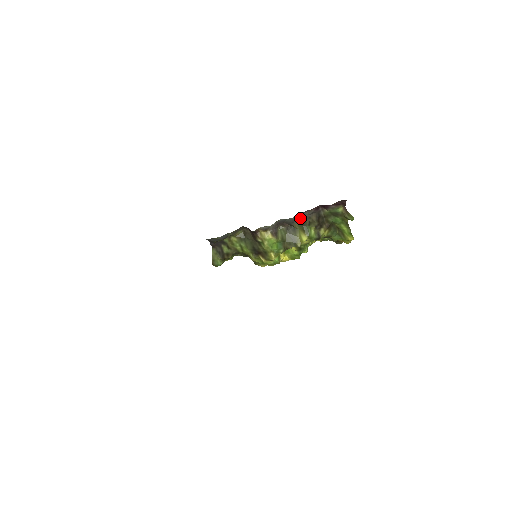
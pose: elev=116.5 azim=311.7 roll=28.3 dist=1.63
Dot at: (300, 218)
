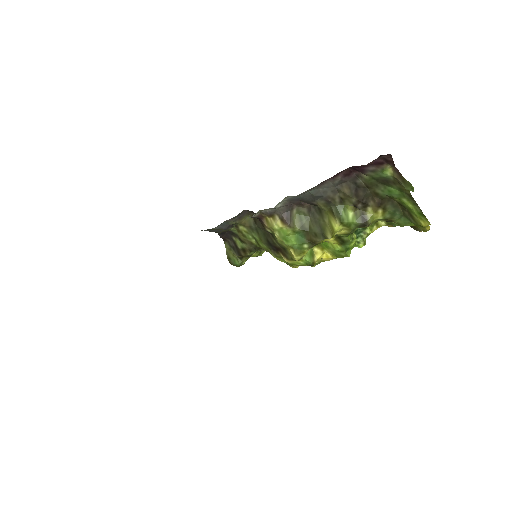
Dot at: (321, 192)
